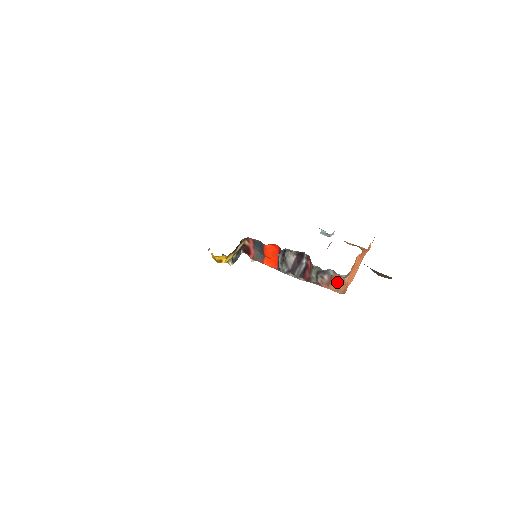
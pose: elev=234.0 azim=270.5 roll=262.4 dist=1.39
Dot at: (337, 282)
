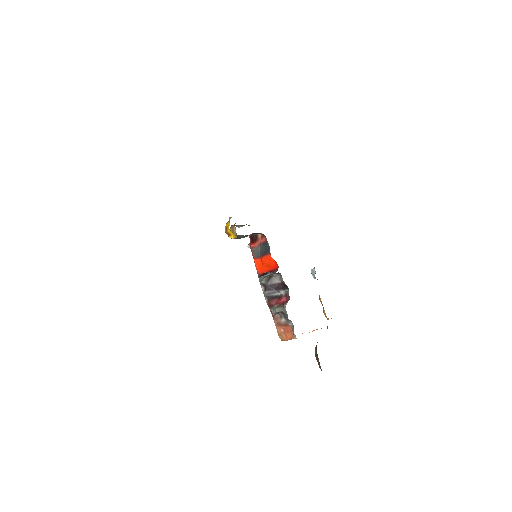
Dot at: (286, 331)
